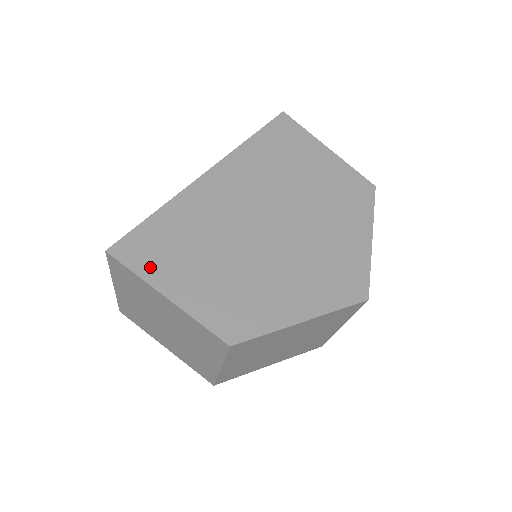
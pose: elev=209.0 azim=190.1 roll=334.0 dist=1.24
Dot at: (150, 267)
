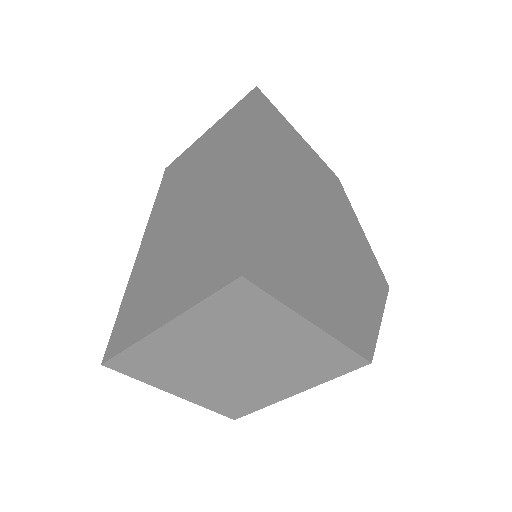
Dot at: (285, 289)
